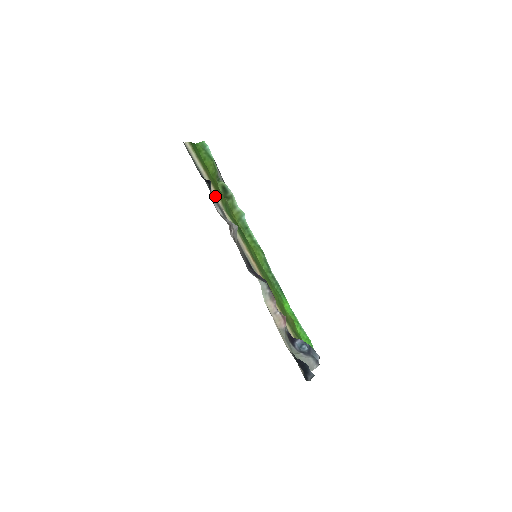
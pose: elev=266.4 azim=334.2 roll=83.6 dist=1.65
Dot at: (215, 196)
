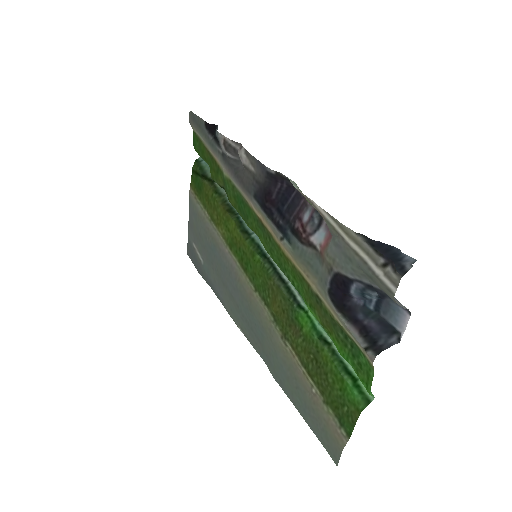
Dot at: (216, 157)
